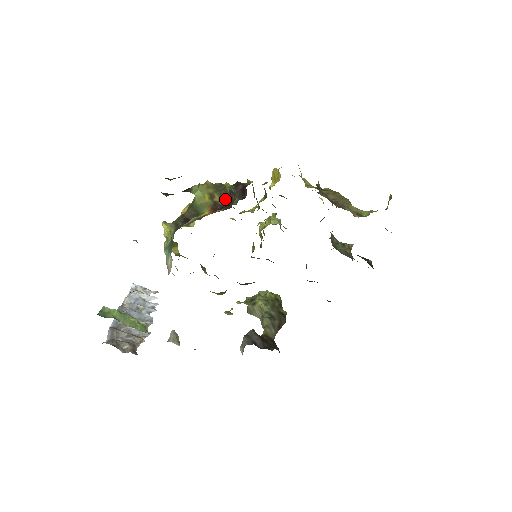
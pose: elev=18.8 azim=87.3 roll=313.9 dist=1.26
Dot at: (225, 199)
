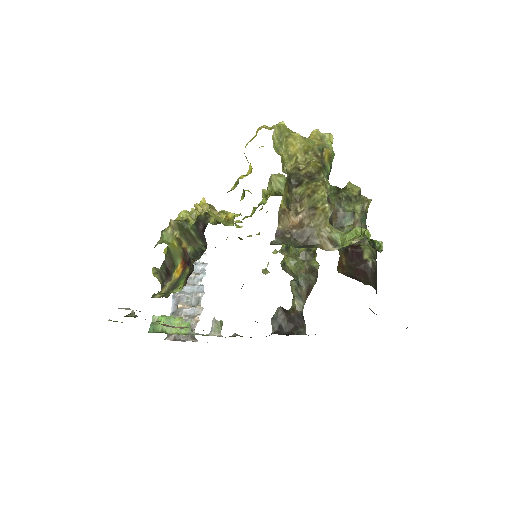
Dot at: (192, 244)
